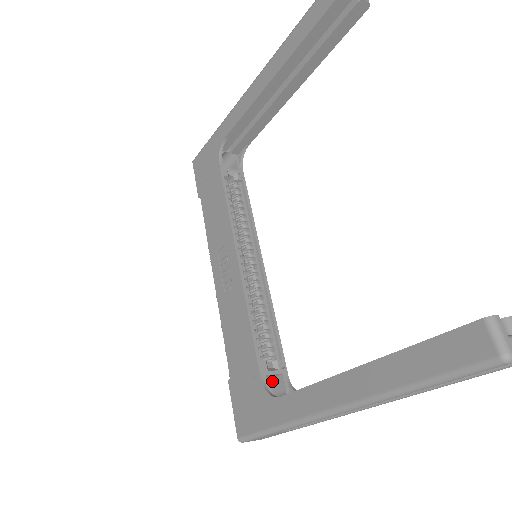
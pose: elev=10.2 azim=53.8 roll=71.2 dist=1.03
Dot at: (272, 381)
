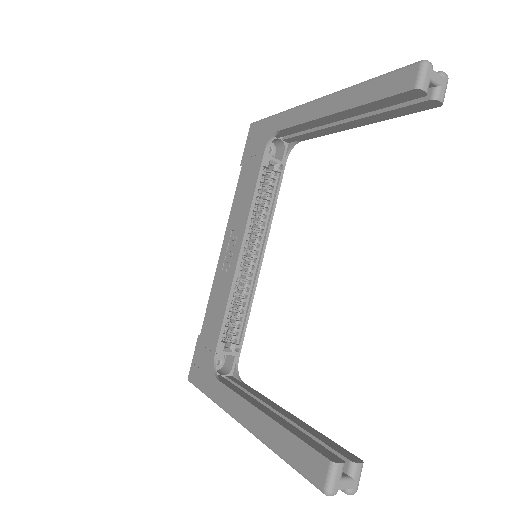
Dot at: occluded
